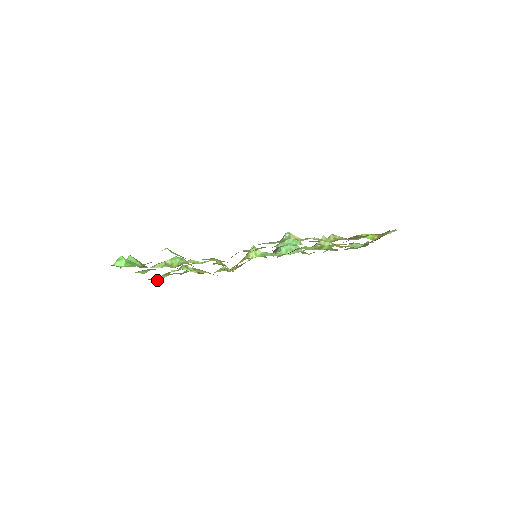
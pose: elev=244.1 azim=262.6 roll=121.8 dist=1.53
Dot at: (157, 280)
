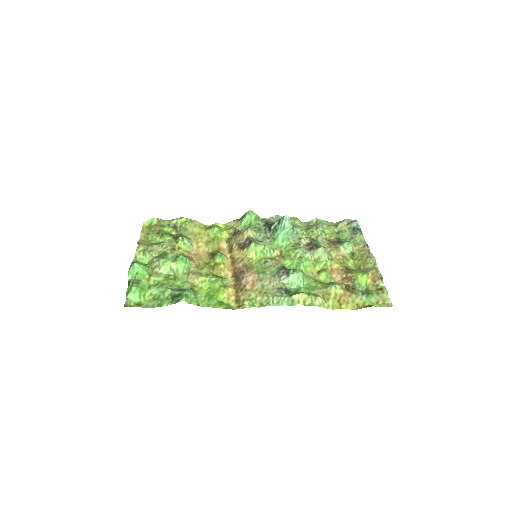
Dot at: (145, 223)
